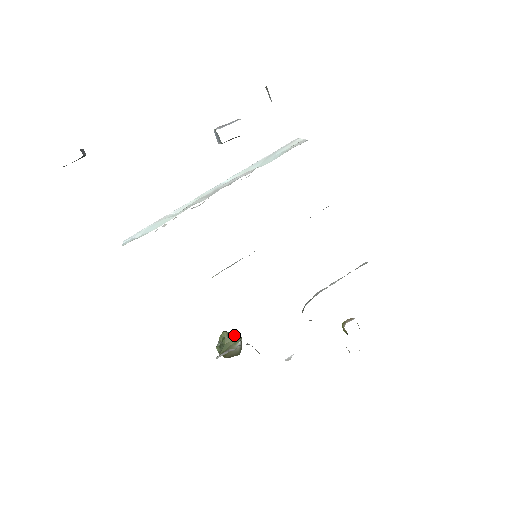
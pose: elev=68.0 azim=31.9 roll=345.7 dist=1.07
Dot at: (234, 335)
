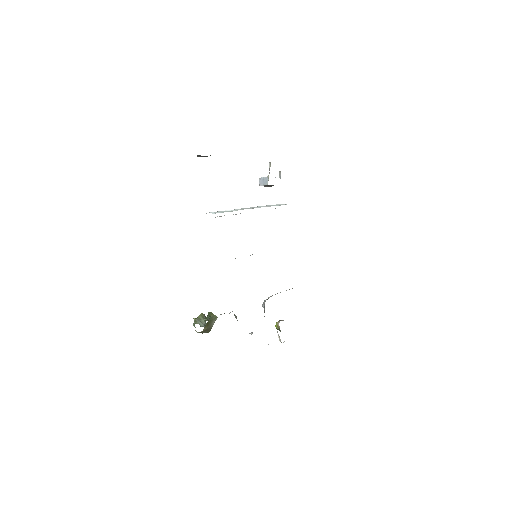
Dot at: occluded
